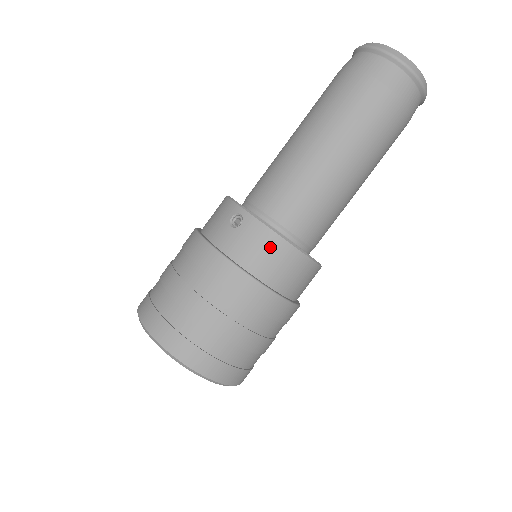
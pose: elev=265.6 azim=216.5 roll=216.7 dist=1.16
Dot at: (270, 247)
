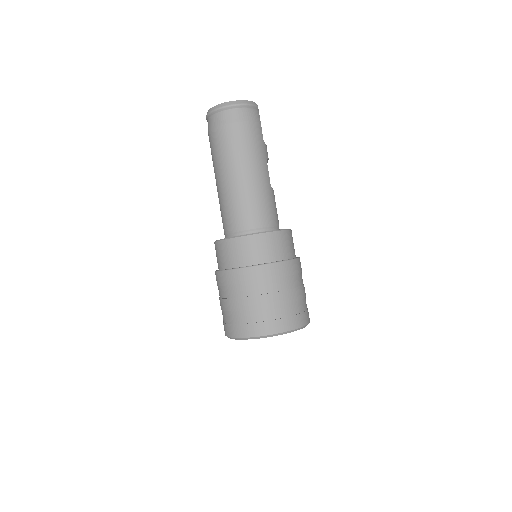
Dot at: (222, 249)
